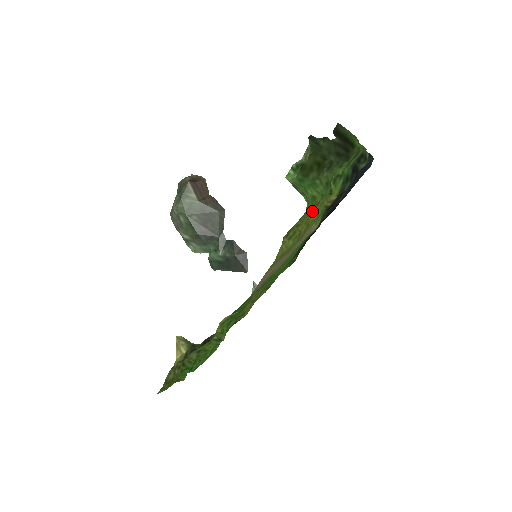
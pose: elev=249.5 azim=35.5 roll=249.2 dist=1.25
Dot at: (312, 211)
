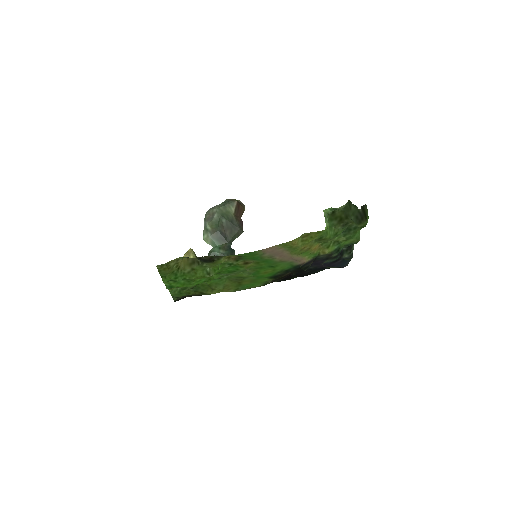
Dot at: (321, 238)
